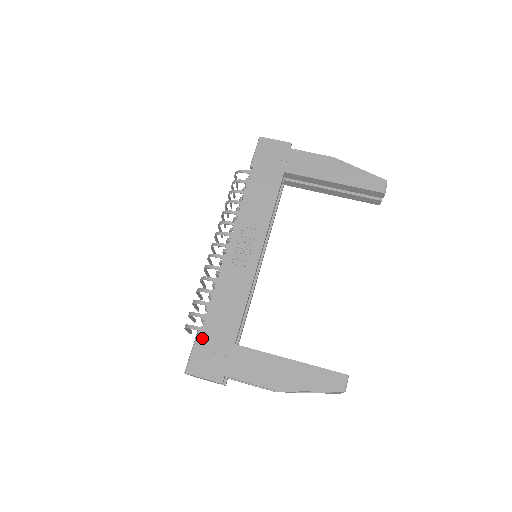
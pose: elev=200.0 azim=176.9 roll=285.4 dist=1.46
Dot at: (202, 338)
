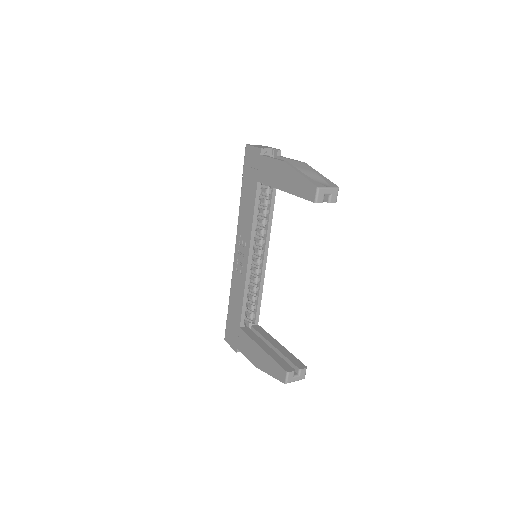
Dot at: (228, 319)
